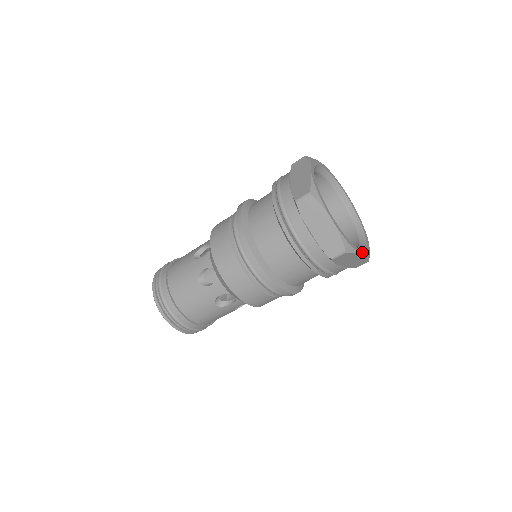
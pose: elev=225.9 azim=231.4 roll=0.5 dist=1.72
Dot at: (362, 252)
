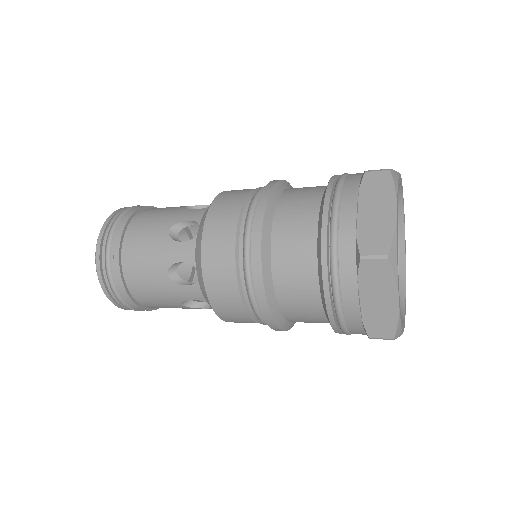
Dot at: occluded
